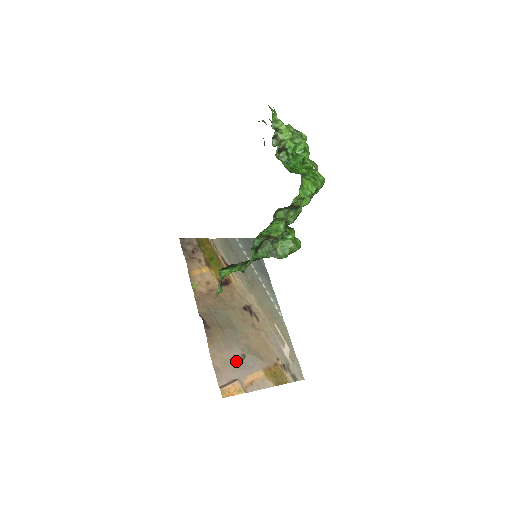
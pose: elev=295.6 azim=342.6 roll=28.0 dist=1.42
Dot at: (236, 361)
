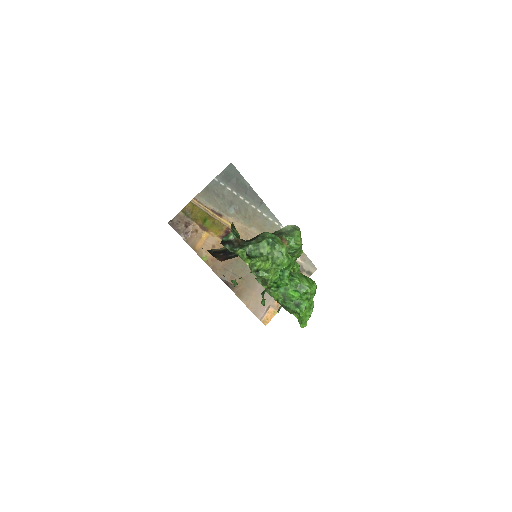
Dot at: occluded
